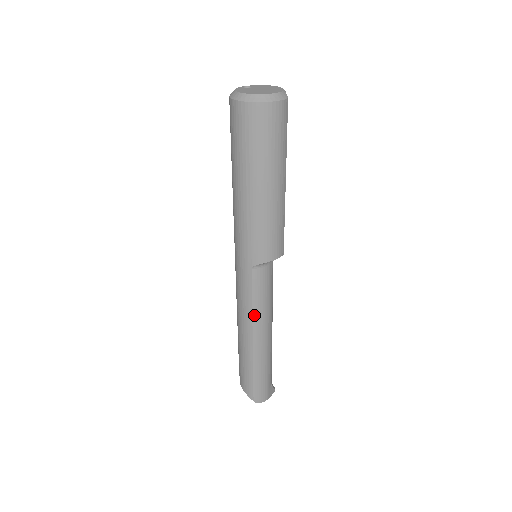
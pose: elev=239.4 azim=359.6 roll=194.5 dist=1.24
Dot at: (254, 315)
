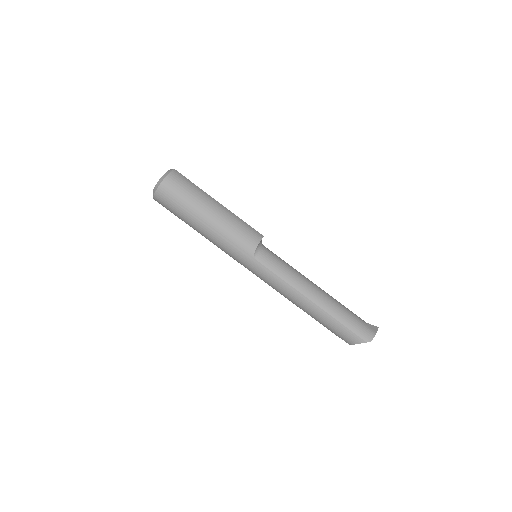
Dot at: (290, 284)
